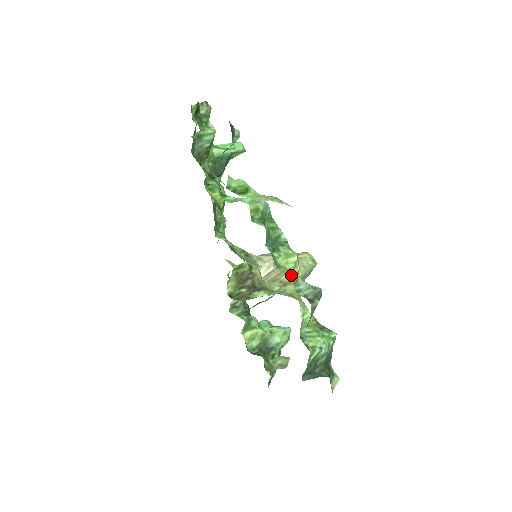
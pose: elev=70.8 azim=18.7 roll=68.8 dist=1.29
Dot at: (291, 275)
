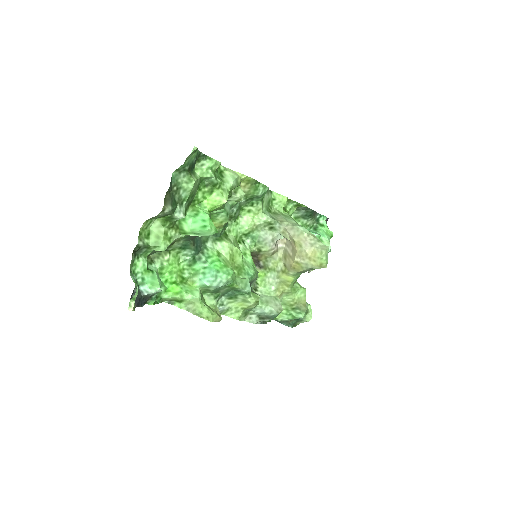
Dot at: (236, 317)
